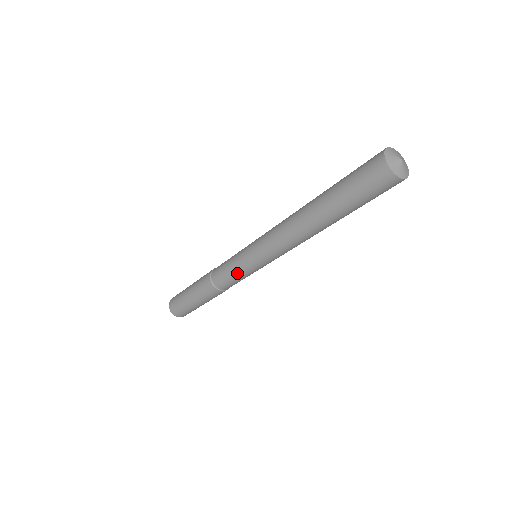
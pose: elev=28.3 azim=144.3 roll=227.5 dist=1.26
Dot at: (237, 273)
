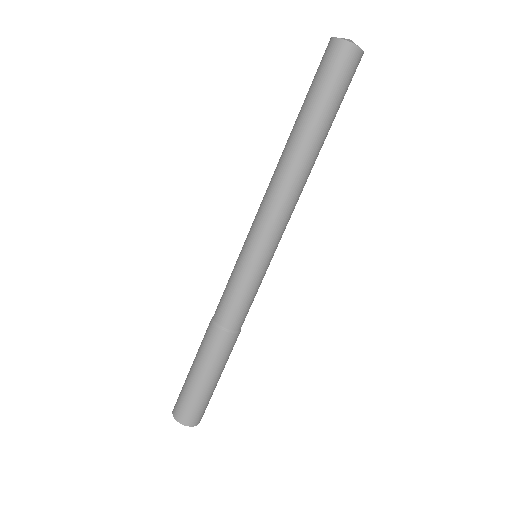
Dot at: (236, 282)
